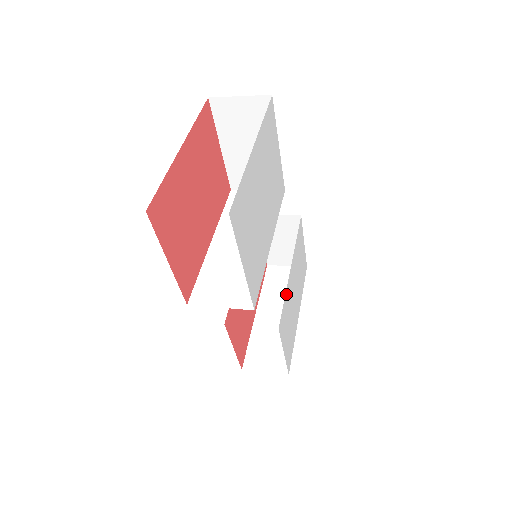
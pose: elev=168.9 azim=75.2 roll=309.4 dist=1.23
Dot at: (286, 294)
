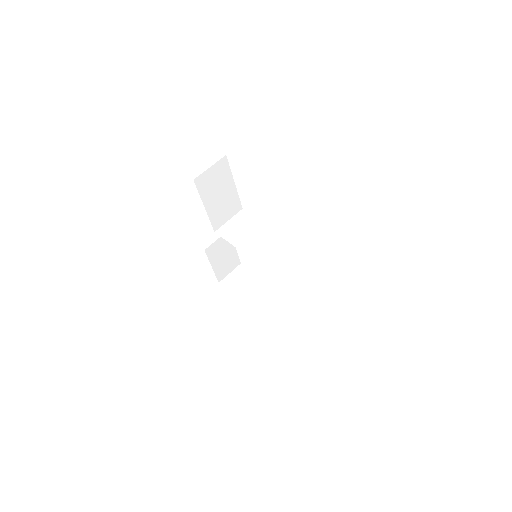
Dot at: occluded
